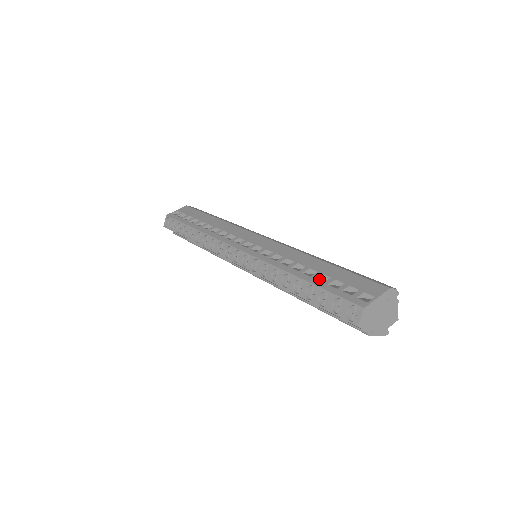
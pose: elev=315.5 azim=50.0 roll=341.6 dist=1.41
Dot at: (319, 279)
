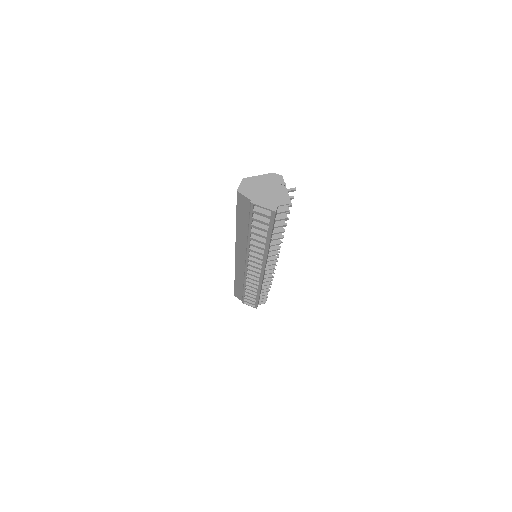
Dot at: occluded
